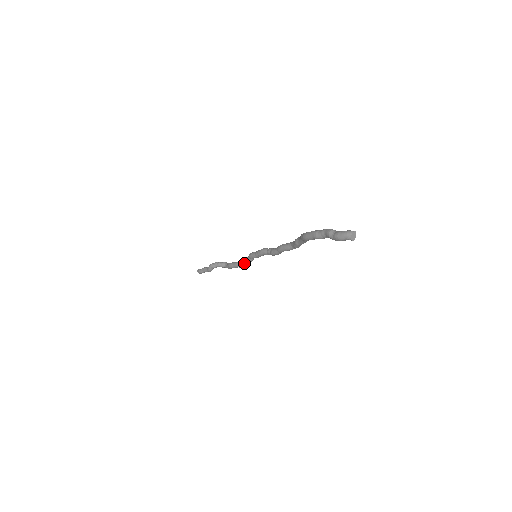
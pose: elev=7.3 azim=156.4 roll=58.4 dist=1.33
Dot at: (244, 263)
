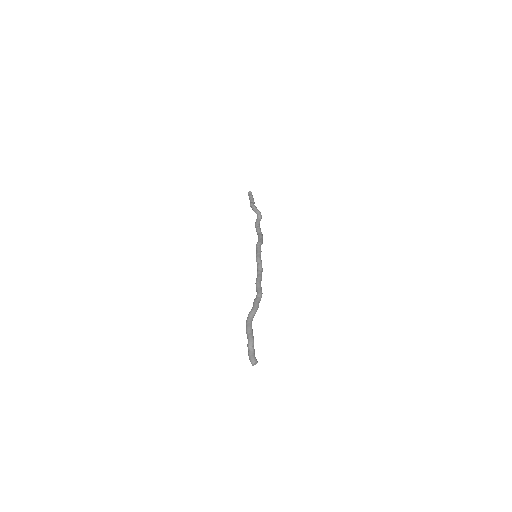
Dot at: occluded
